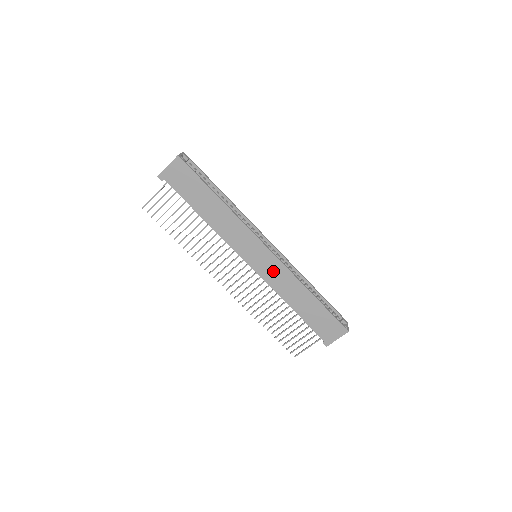
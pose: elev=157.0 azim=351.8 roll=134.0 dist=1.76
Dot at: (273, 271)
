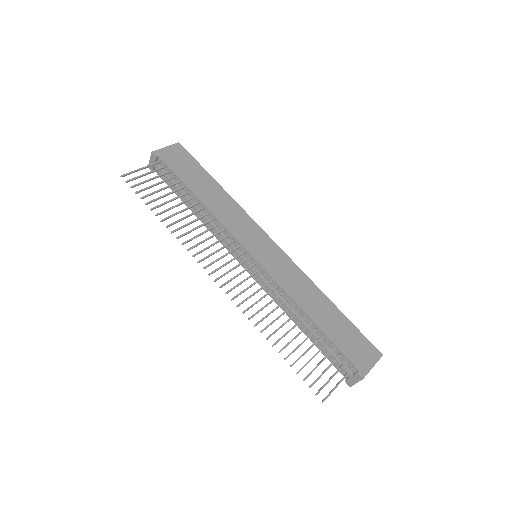
Dot at: (282, 267)
